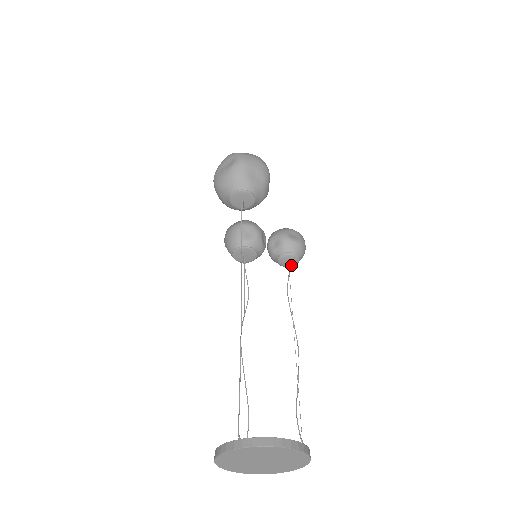
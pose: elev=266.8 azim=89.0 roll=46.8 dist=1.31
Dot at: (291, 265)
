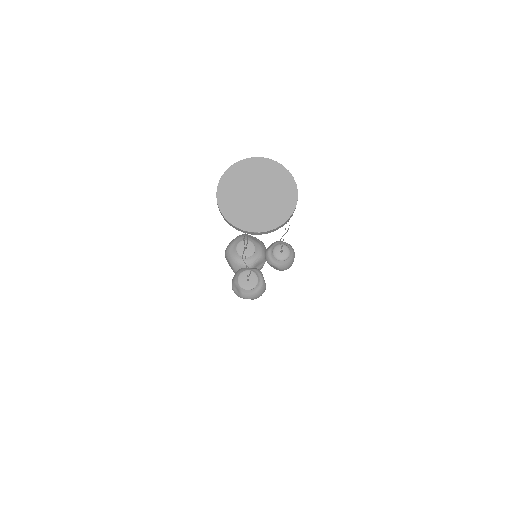
Dot at: (284, 256)
